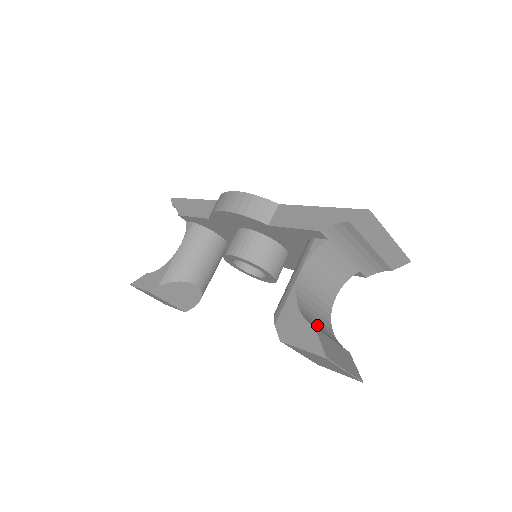
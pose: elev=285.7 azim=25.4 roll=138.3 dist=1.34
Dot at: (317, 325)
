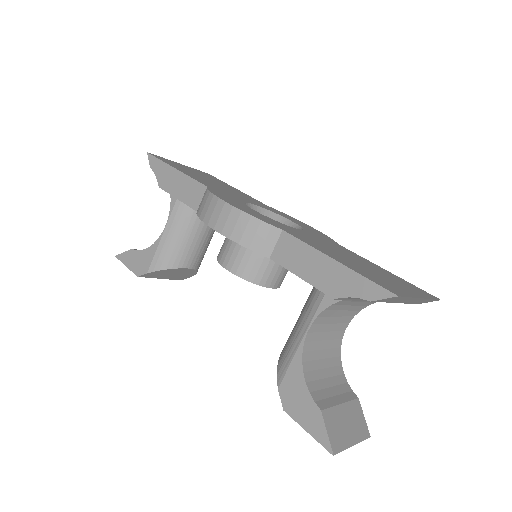
Dot at: (325, 384)
